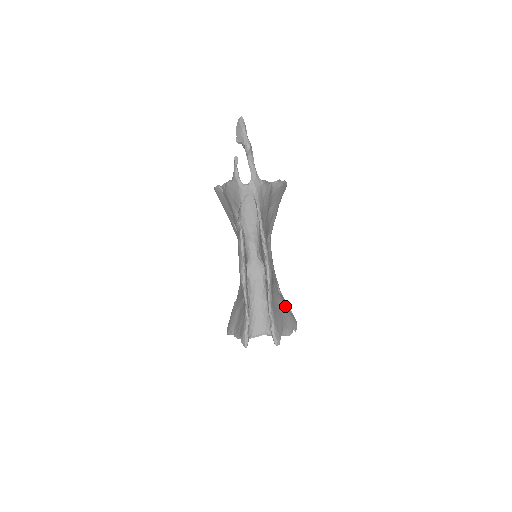
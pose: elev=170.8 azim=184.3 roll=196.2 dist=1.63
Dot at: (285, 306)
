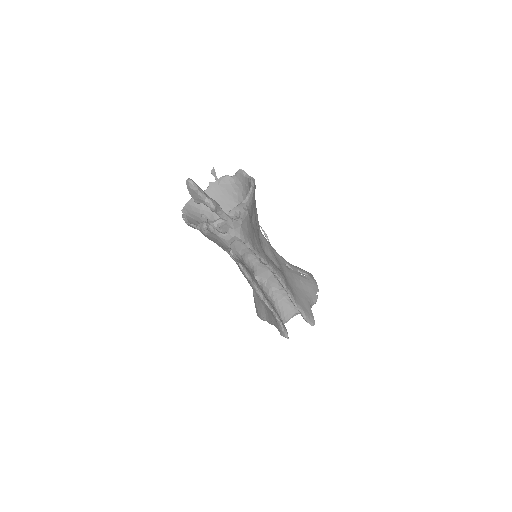
Dot at: (301, 278)
